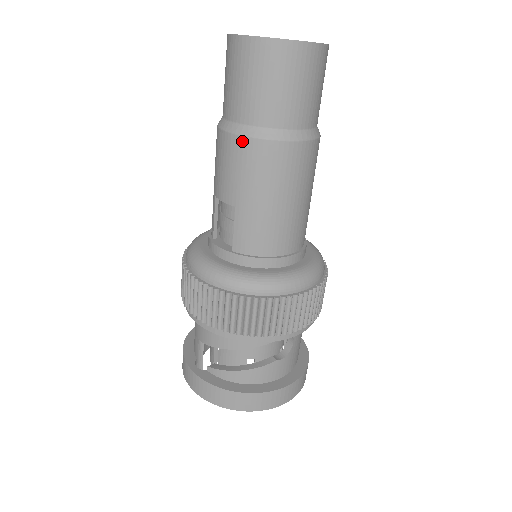
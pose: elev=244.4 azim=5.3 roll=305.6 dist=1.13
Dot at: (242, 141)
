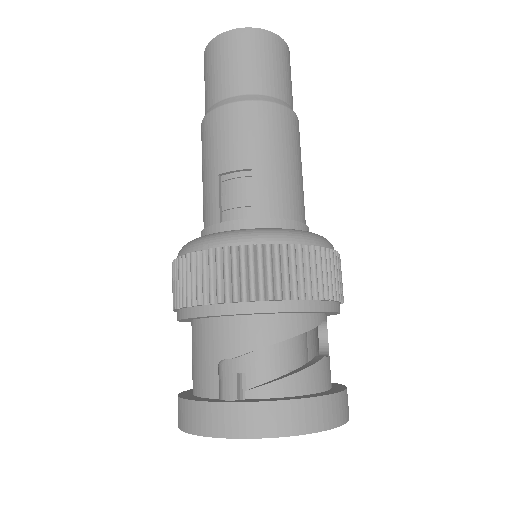
Dot at: (251, 105)
